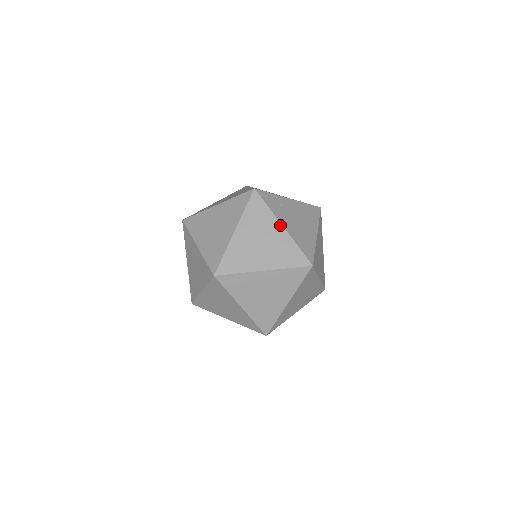
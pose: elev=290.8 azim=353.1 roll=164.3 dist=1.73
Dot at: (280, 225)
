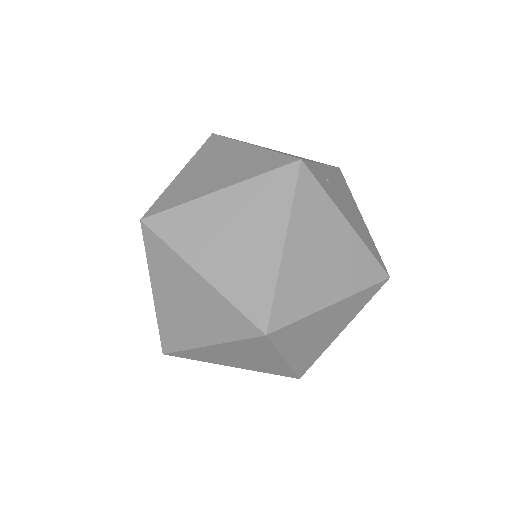
Dot at: (345, 221)
